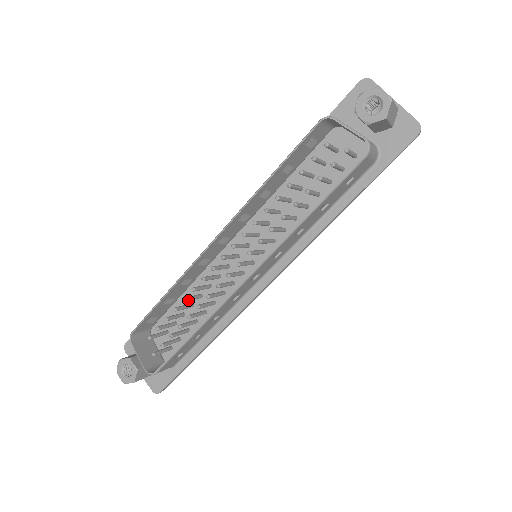
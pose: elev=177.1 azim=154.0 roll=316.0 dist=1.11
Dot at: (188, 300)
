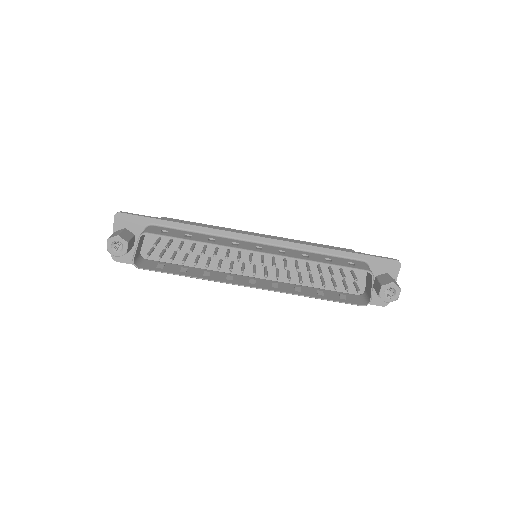
Dot at: (203, 254)
